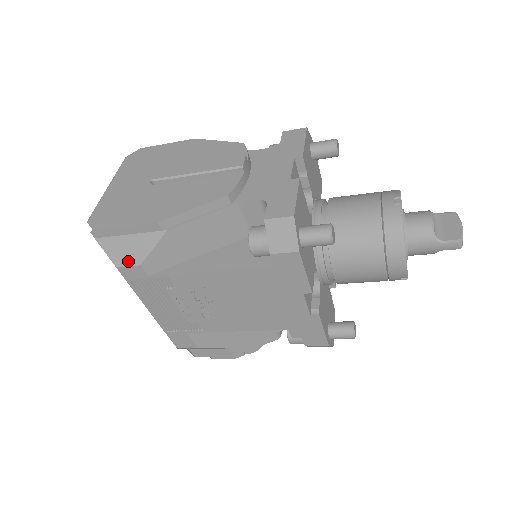
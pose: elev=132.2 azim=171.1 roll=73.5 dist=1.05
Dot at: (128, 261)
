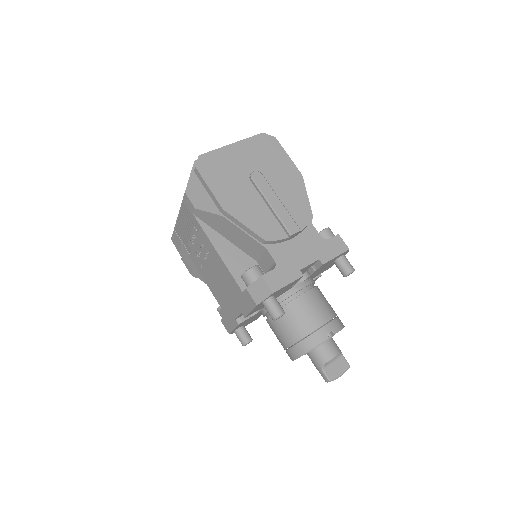
Dot at: (193, 199)
